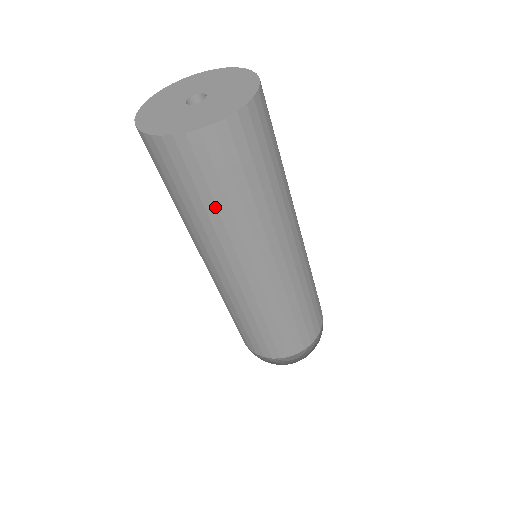
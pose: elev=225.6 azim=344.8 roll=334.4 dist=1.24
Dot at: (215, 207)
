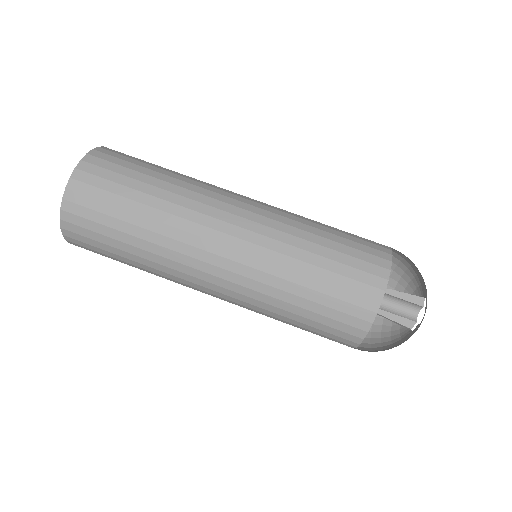
Dot at: (139, 204)
